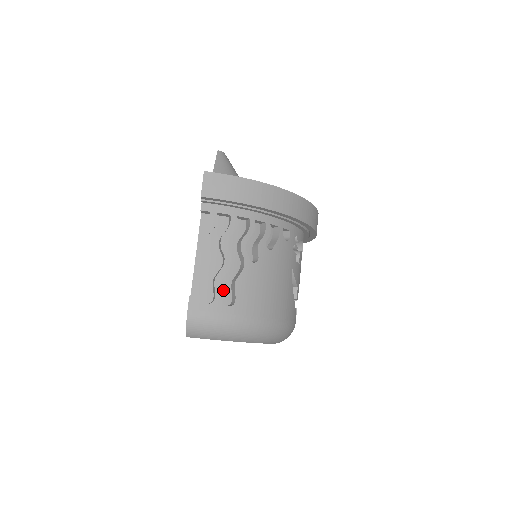
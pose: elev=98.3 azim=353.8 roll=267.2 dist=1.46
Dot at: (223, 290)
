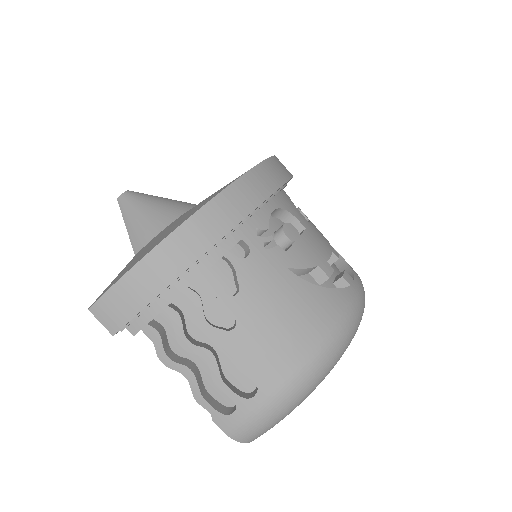
Dot at: (237, 378)
